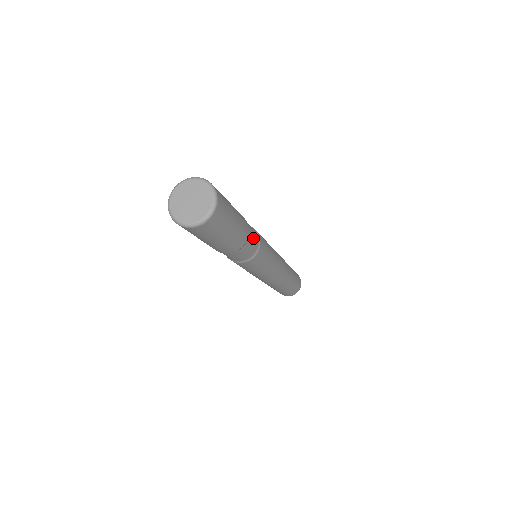
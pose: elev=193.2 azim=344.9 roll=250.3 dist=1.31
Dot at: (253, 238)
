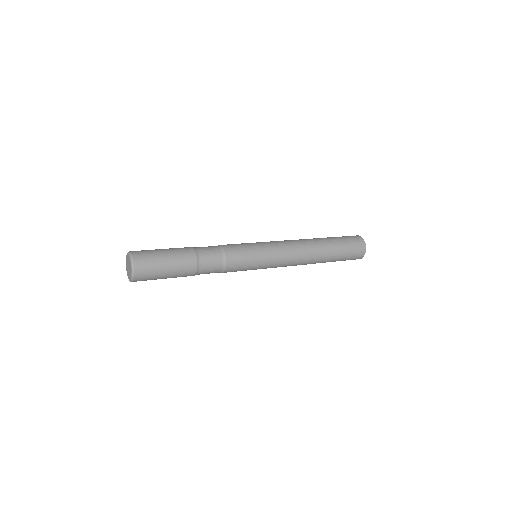
Dot at: (210, 258)
